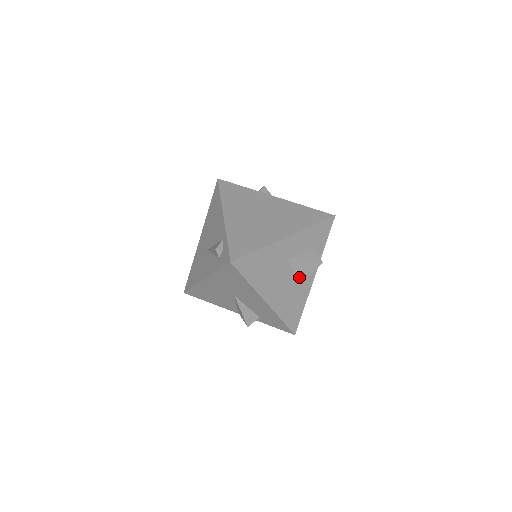
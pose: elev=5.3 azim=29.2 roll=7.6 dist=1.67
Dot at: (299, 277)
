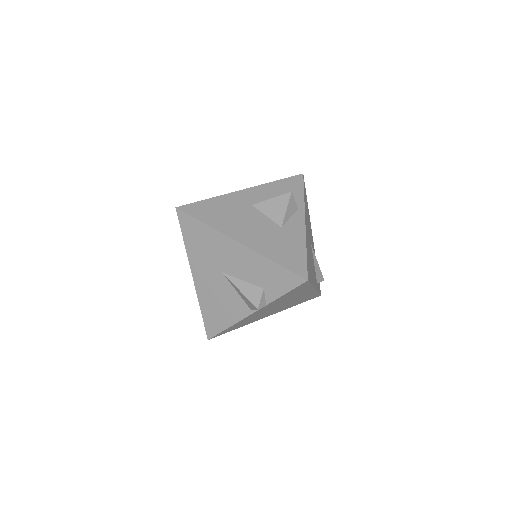
Dot at: (277, 219)
